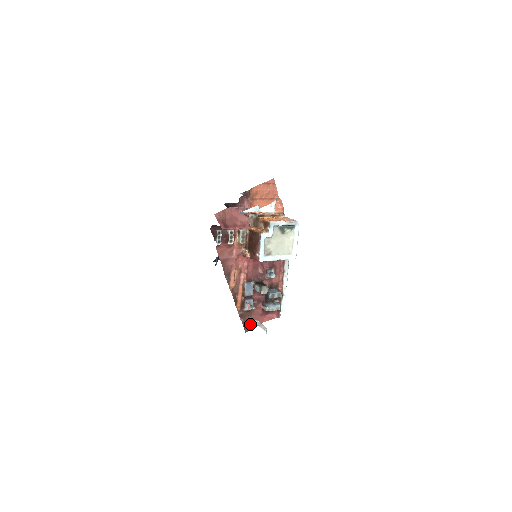
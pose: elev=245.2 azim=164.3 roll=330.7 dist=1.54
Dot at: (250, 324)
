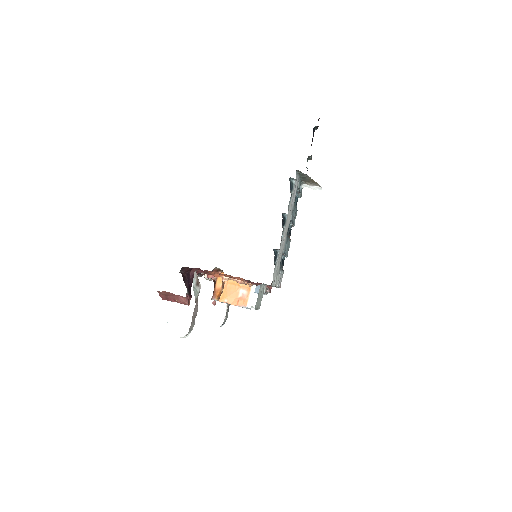
Dot at: occluded
